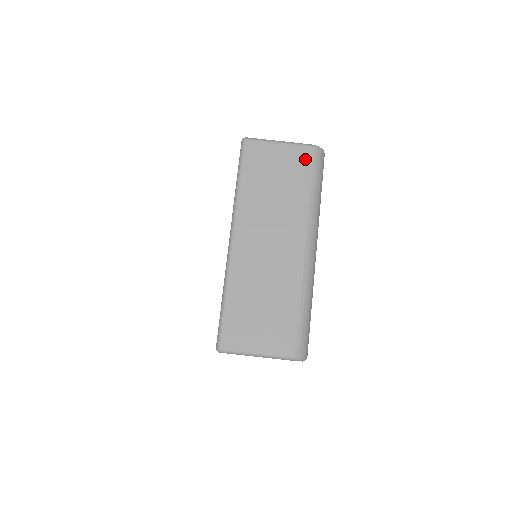
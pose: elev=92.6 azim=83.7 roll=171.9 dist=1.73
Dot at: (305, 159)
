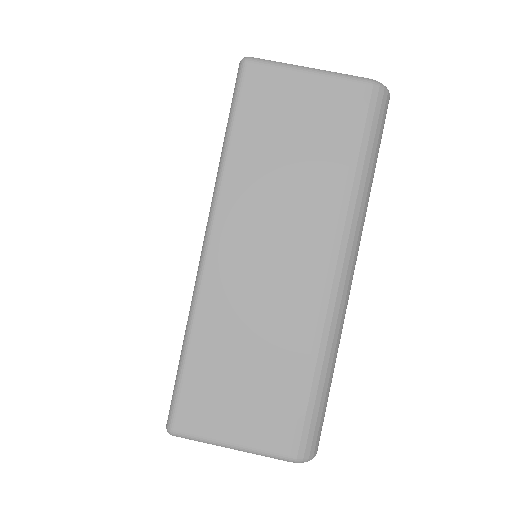
Dot at: (353, 106)
